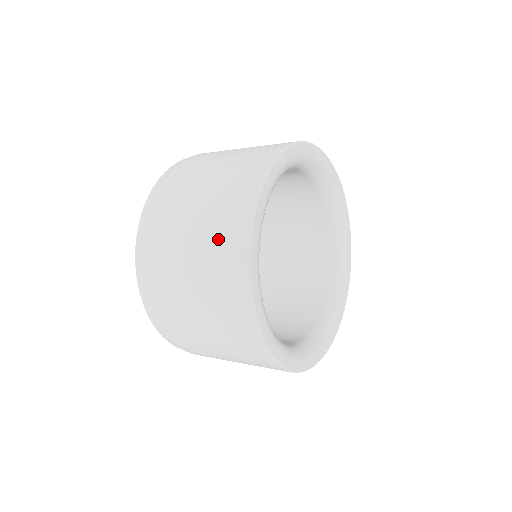
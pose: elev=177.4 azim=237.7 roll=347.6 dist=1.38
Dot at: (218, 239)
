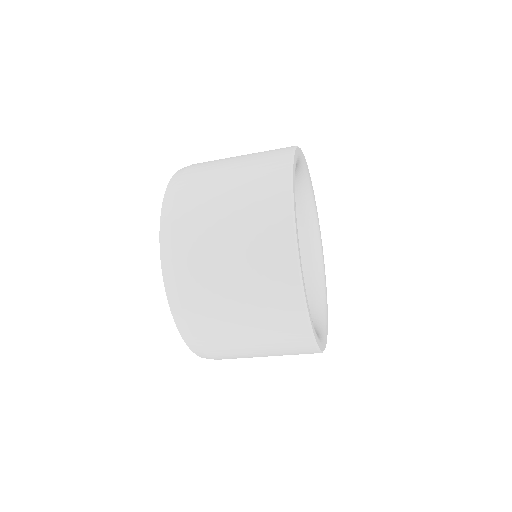
Dot at: (259, 214)
